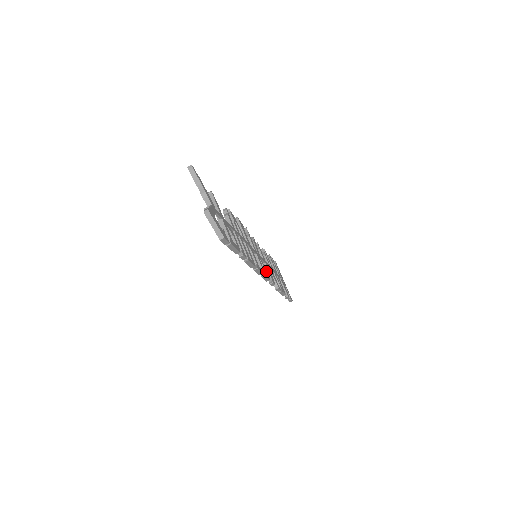
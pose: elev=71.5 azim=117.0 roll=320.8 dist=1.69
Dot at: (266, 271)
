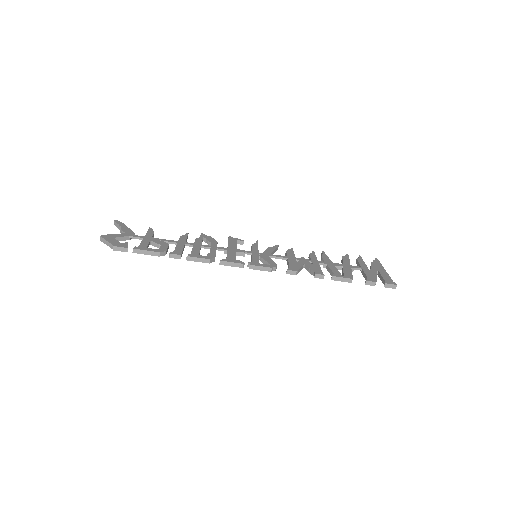
Dot at: (271, 263)
